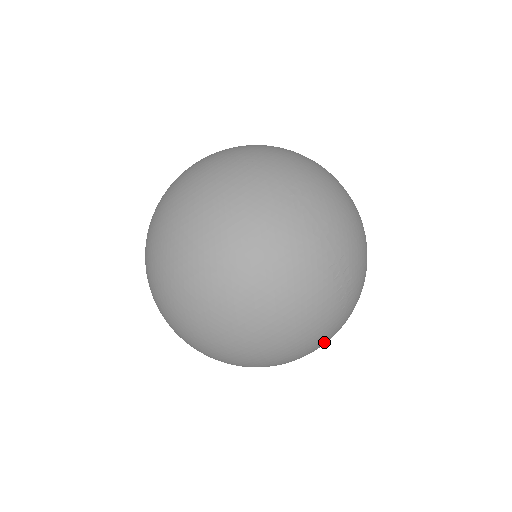
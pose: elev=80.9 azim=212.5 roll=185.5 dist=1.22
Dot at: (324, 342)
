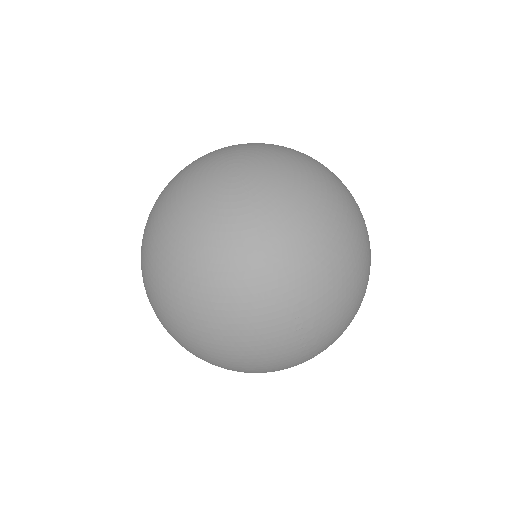
Dot at: occluded
